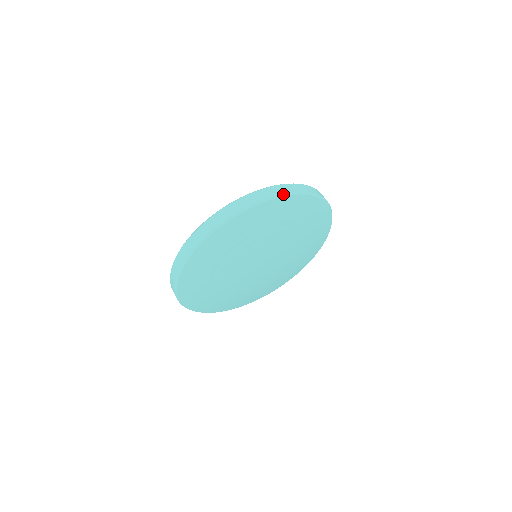
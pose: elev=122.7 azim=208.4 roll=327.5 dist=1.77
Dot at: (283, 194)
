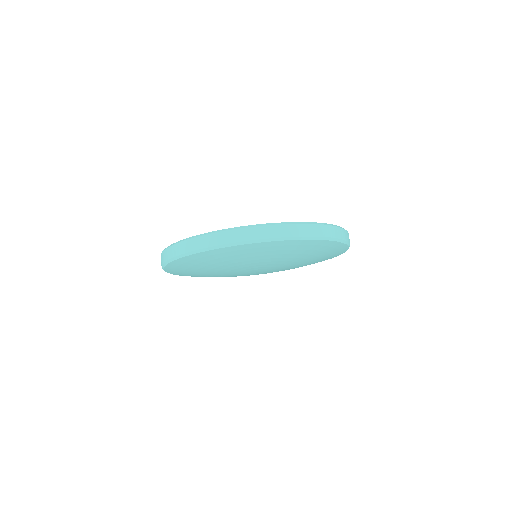
Dot at: (225, 245)
